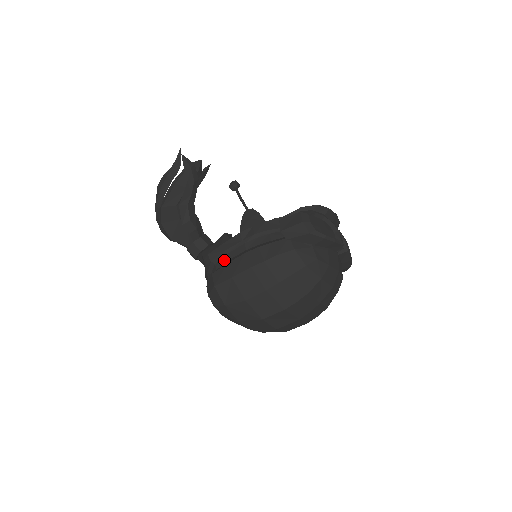
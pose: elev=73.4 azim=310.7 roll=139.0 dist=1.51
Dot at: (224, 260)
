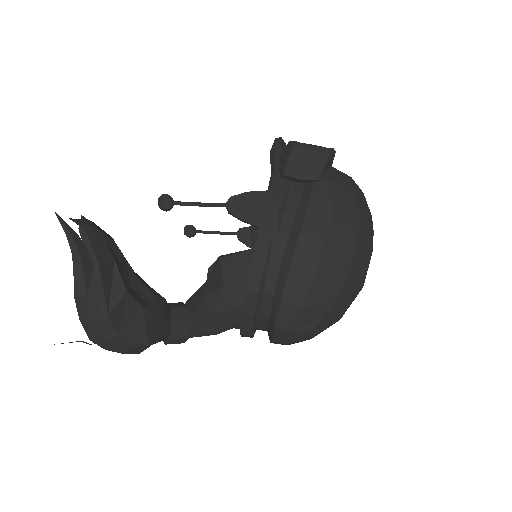
Dot at: (273, 274)
